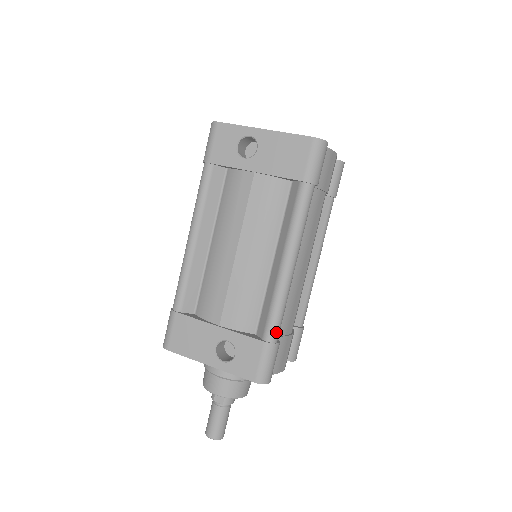
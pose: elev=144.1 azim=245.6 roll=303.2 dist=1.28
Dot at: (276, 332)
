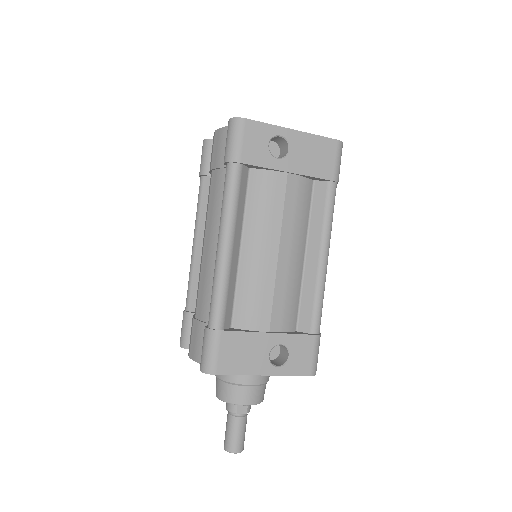
Dot at: (320, 323)
